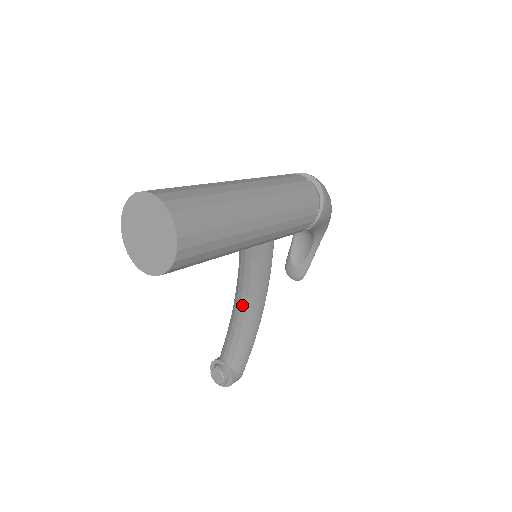
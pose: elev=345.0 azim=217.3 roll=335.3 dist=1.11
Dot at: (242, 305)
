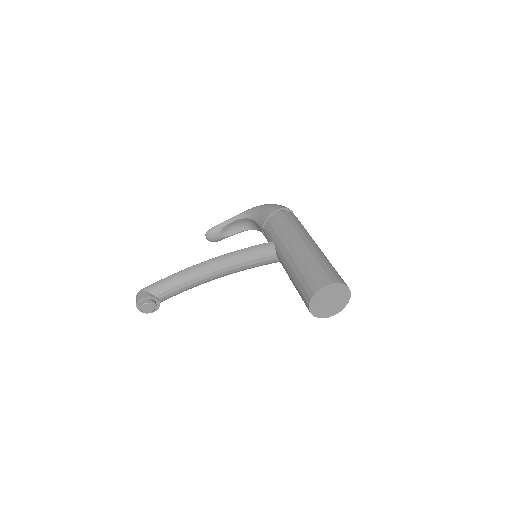
Dot at: (218, 275)
